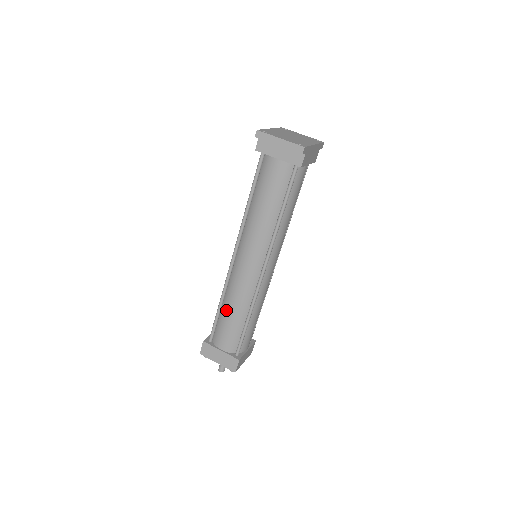
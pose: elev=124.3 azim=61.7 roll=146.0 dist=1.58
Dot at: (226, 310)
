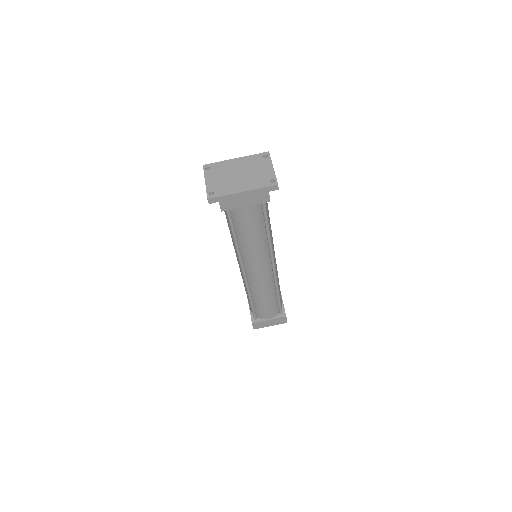
Dot at: occluded
